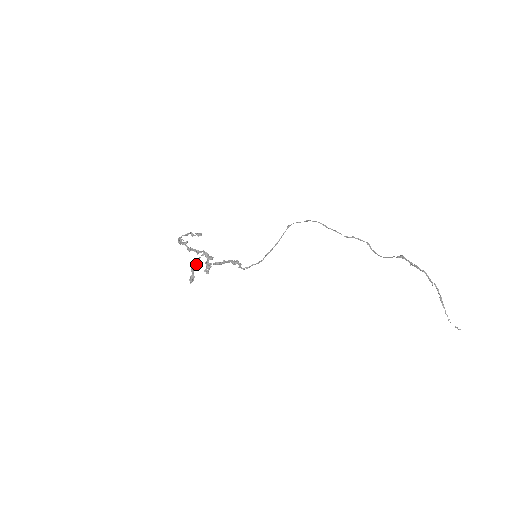
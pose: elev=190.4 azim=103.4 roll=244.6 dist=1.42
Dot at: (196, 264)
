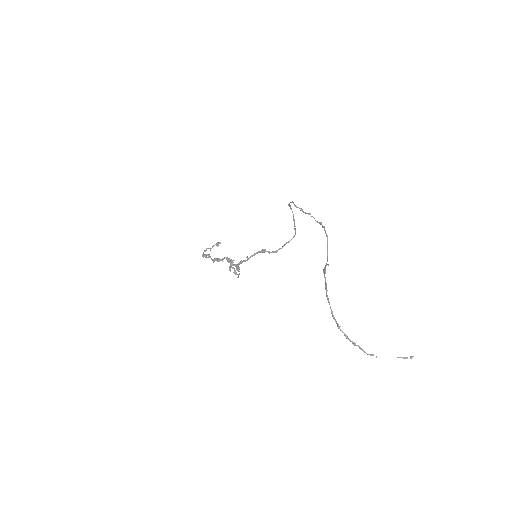
Dot at: occluded
